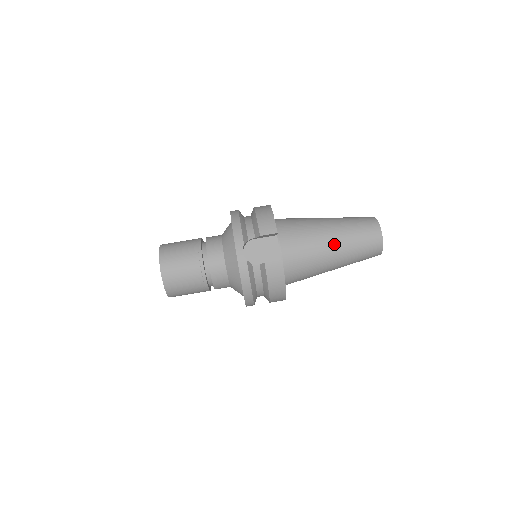
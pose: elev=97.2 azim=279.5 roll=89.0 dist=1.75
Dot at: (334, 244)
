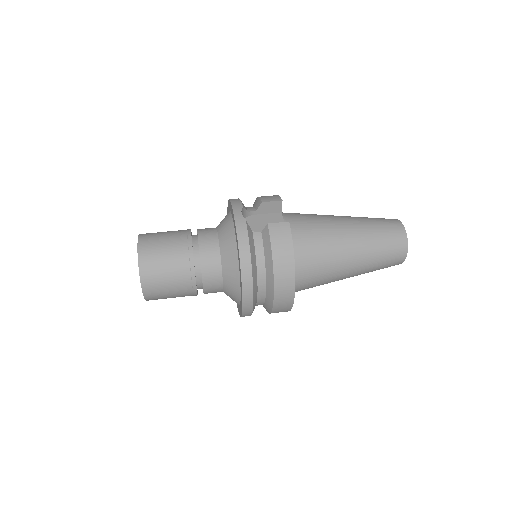
Dot at: (349, 227)
